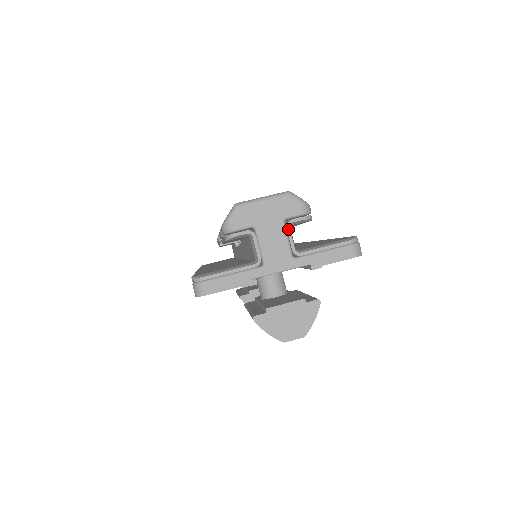
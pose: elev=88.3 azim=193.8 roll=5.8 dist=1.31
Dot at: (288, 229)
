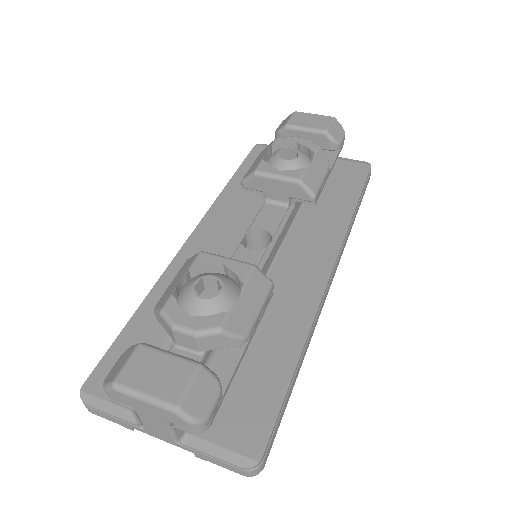
Dot at: (171, 428)
